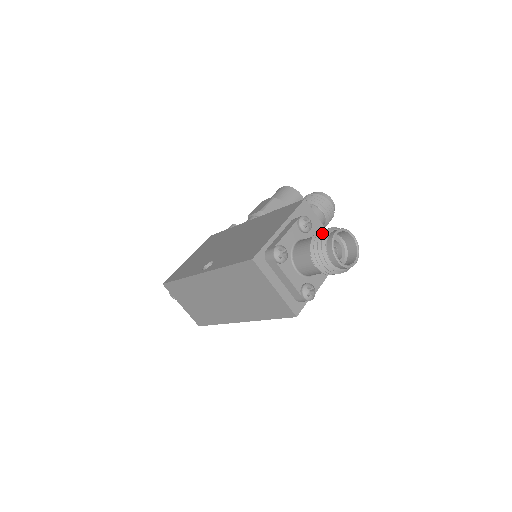
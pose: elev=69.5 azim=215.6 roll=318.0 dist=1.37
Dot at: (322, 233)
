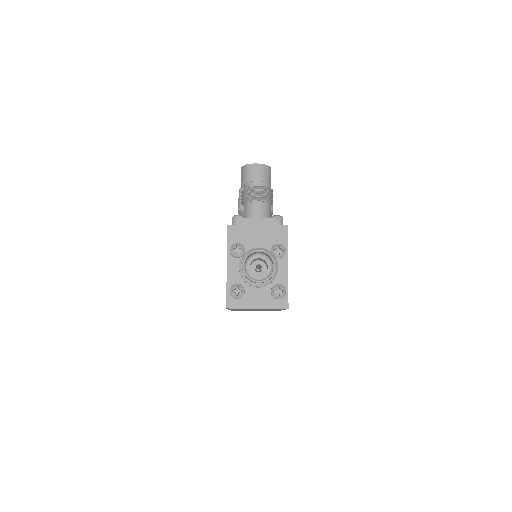
Dot at: (239, 267)
